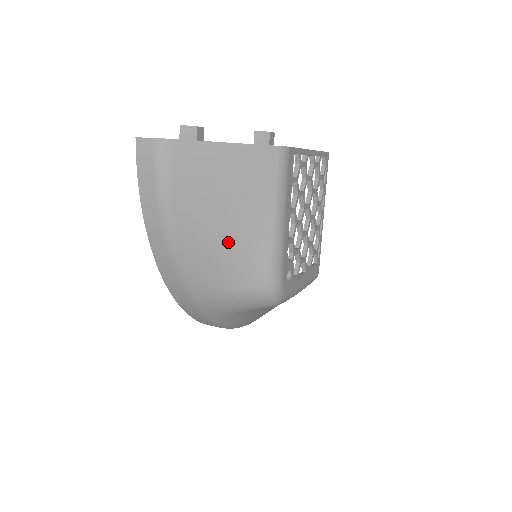
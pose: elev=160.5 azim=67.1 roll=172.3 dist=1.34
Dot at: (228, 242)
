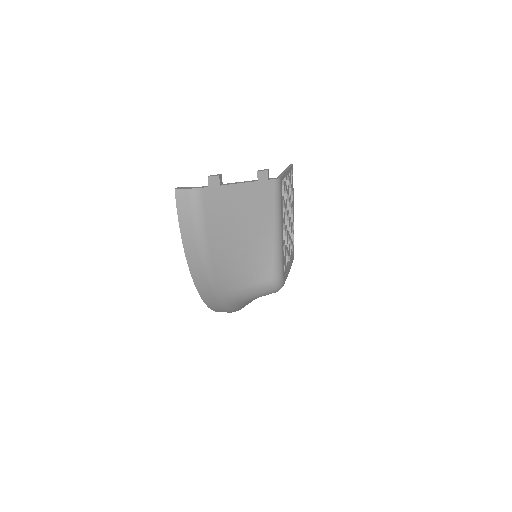
Dot at: (245, 253)
